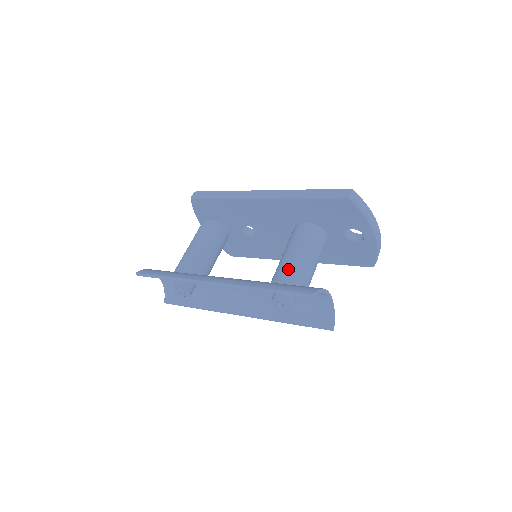
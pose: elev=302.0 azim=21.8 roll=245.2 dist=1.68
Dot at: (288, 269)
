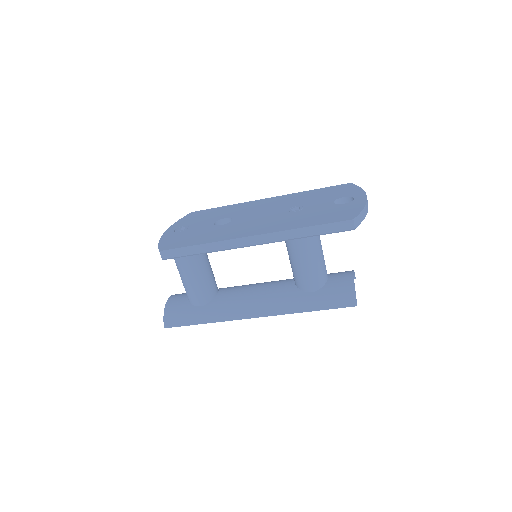
Dot at: (311, 278)
